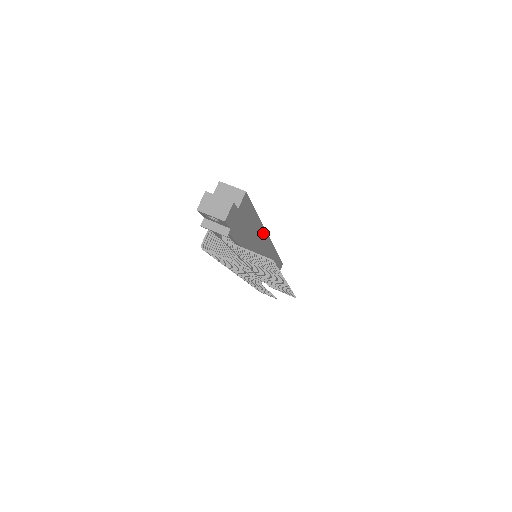
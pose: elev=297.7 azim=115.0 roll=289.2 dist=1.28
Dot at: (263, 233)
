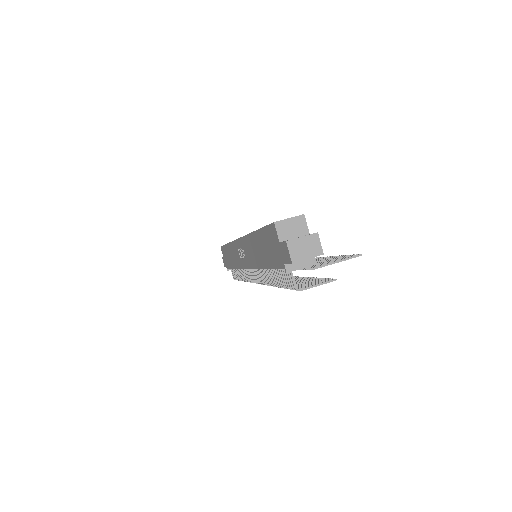
Dot at: occluded
